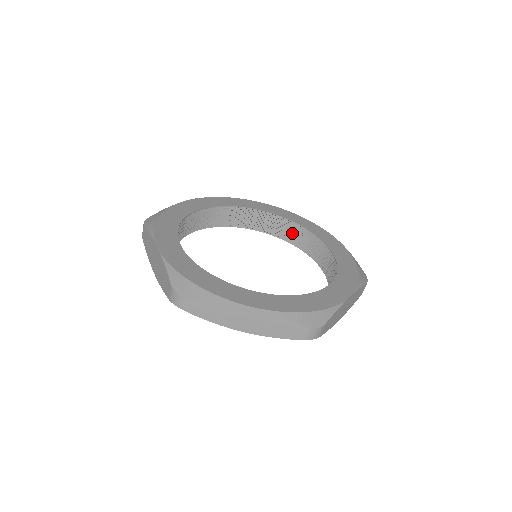
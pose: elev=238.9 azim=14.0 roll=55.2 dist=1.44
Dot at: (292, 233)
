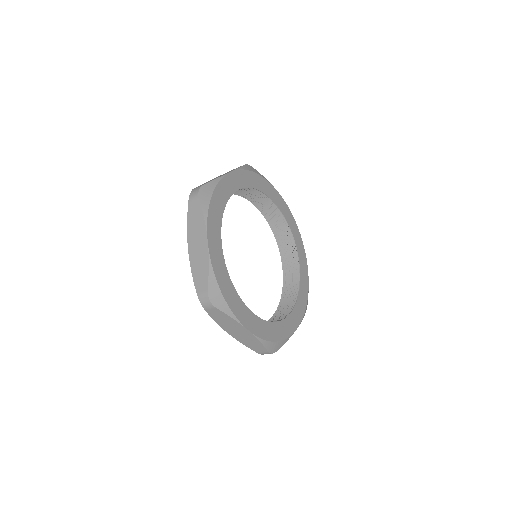
Dot at: (246, 192)
